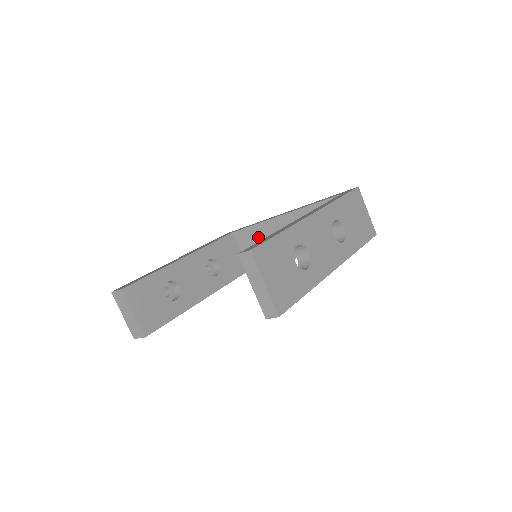
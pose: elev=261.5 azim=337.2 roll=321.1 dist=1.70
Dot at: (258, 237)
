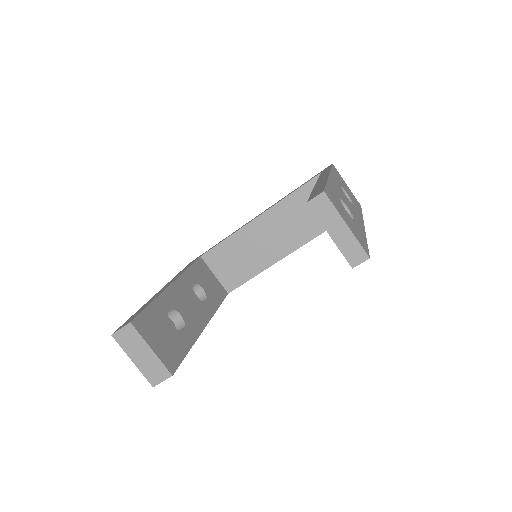
Dot at: (234, 250)
